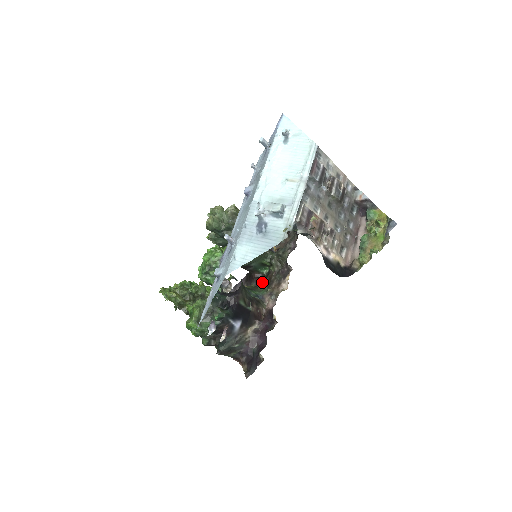
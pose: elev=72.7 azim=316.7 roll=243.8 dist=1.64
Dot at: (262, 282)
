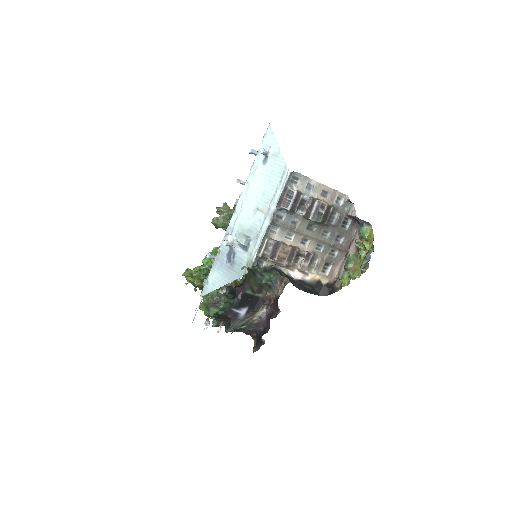
Dot at: occluded
